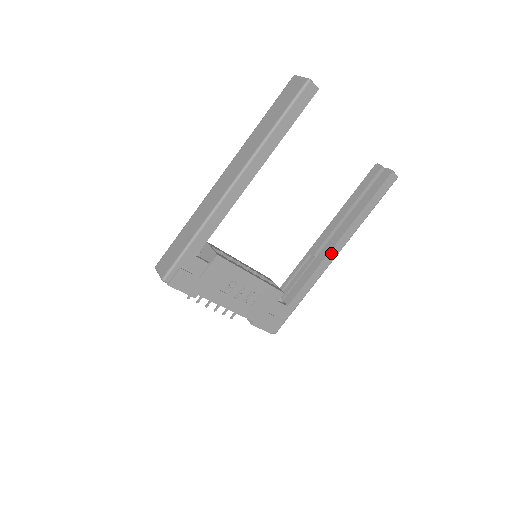
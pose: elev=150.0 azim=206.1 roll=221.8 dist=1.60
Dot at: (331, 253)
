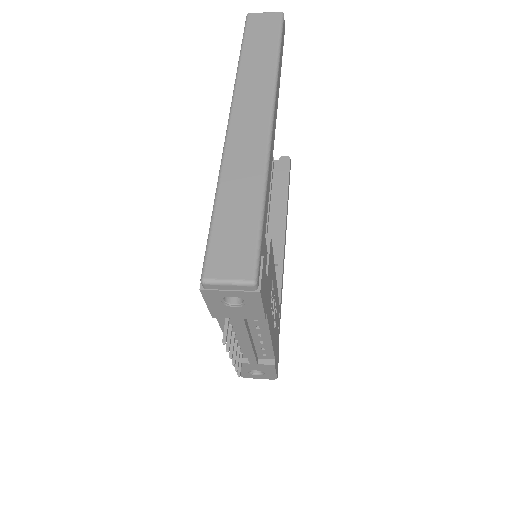
Dot at: (284, 250)
